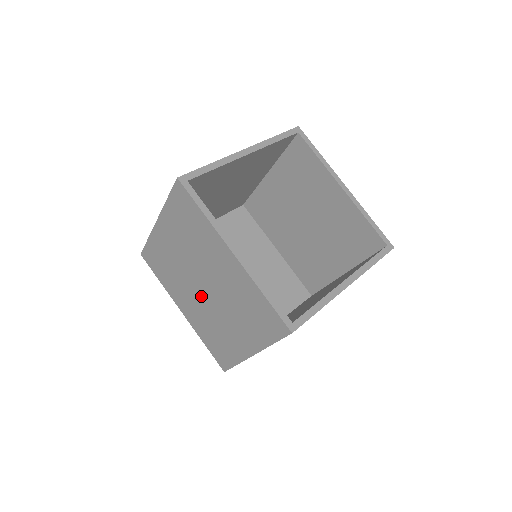
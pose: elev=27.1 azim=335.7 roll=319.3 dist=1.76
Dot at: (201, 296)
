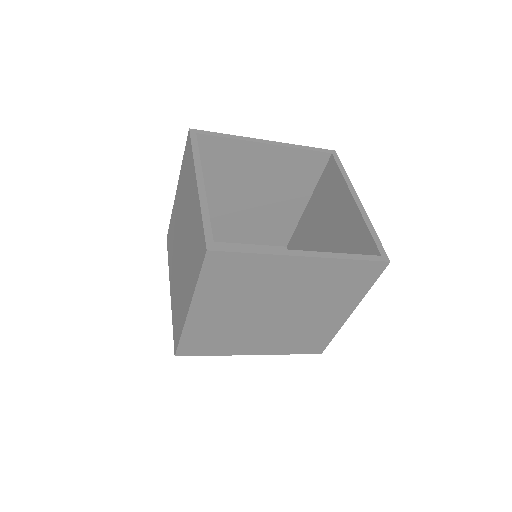
Dot at: (179, 256)
